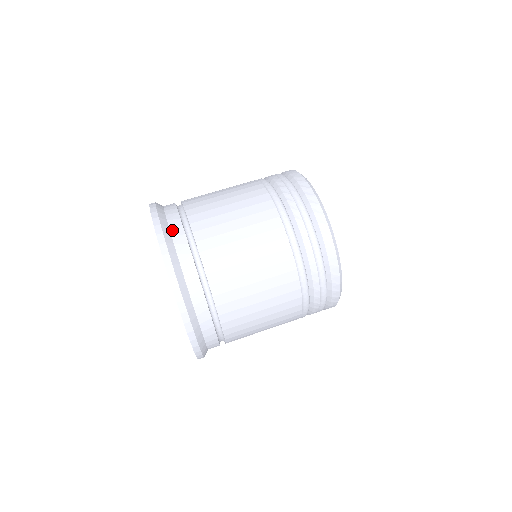
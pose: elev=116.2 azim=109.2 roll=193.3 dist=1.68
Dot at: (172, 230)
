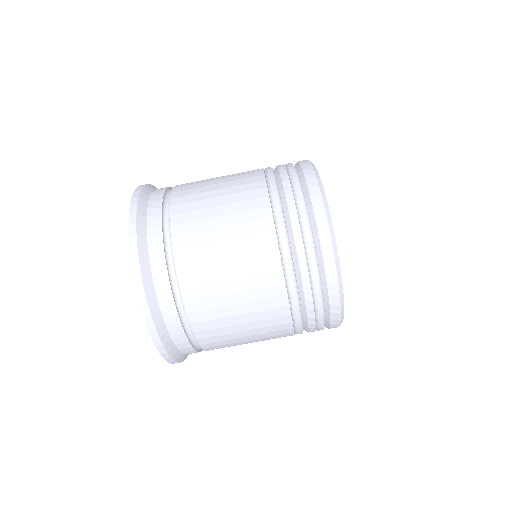
Dot at: (149, 231)
